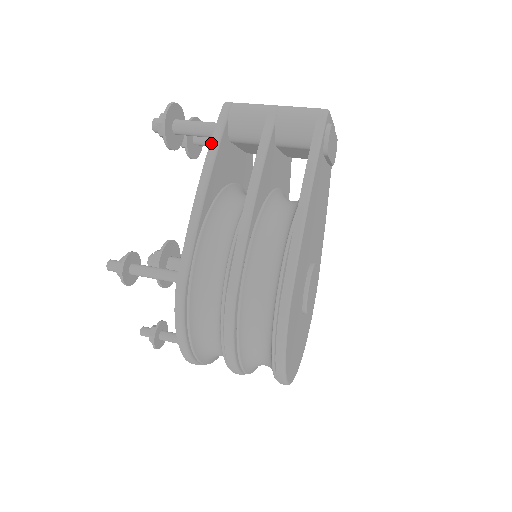
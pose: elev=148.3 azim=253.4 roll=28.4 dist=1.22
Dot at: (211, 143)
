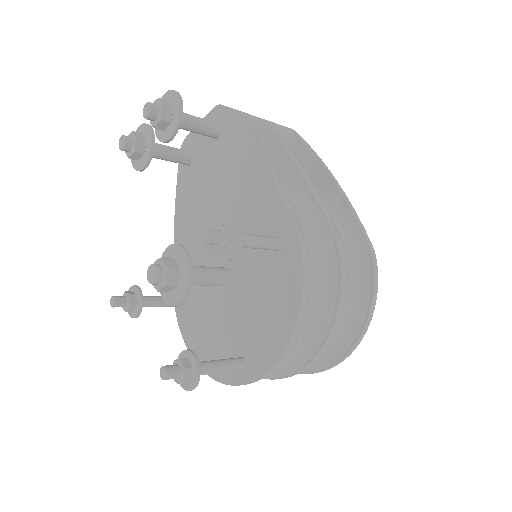
Dot at: (243, 128)
